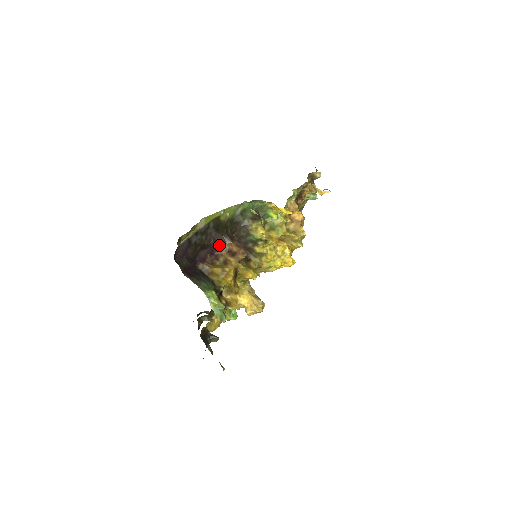
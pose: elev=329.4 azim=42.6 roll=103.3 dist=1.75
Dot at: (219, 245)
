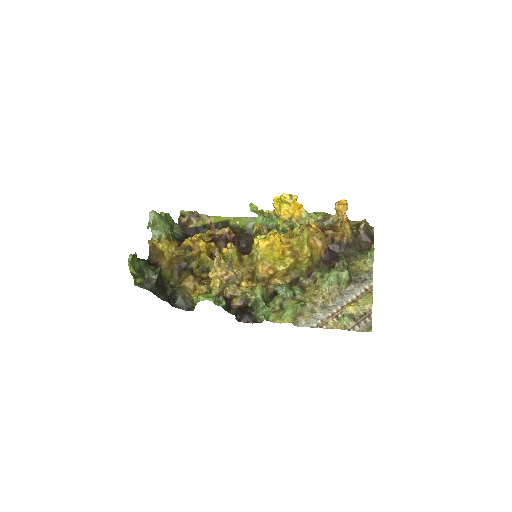
Dot at: occluded
